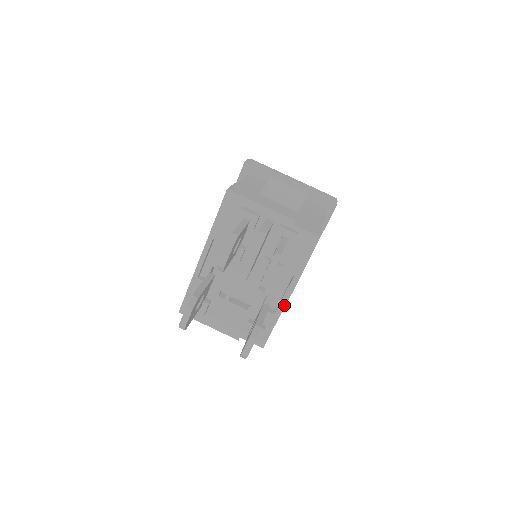
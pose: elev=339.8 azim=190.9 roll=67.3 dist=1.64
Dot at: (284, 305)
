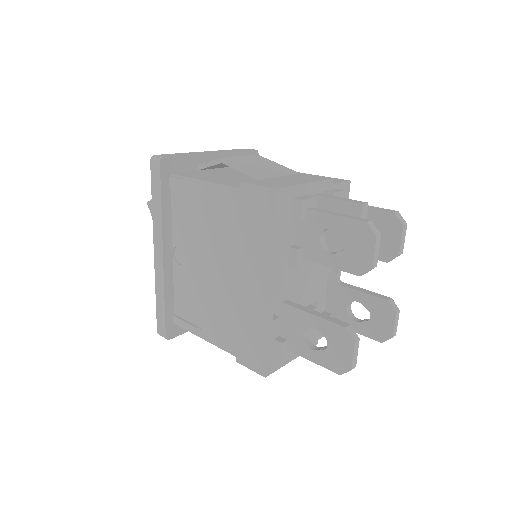
Dot at: (340, 272)
